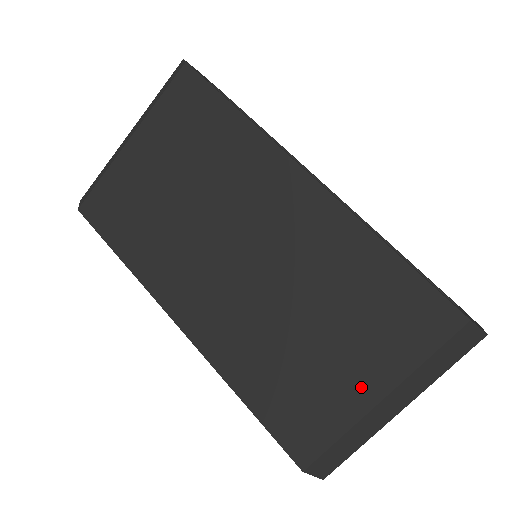
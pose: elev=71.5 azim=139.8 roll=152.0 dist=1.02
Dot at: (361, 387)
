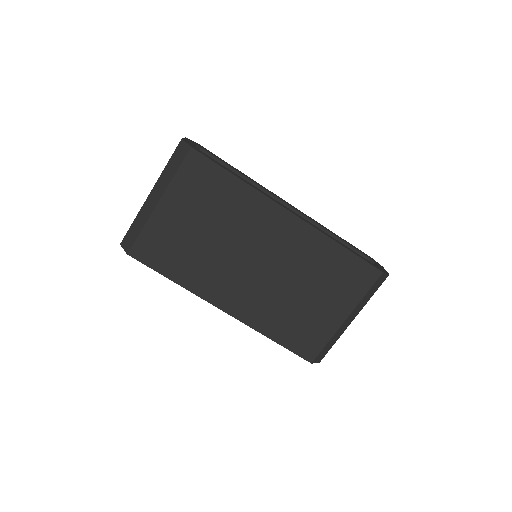
Dot at: (335, 316)
